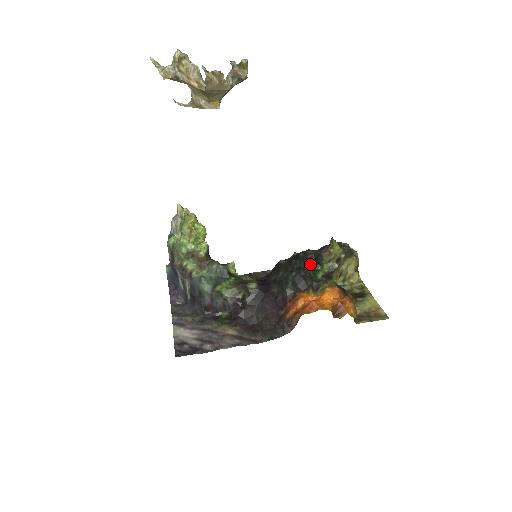
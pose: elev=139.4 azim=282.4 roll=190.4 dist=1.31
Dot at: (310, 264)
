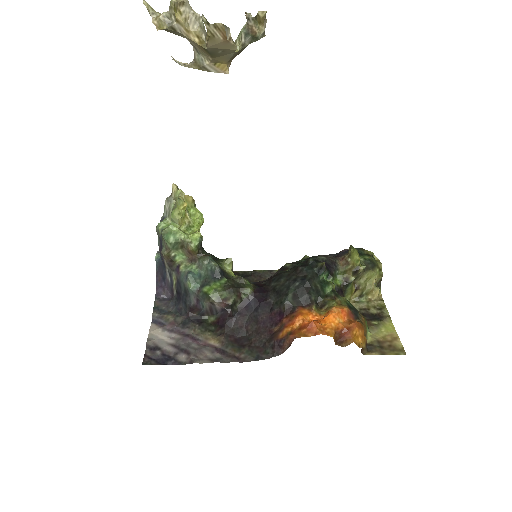
Dot at: (319, 274)
